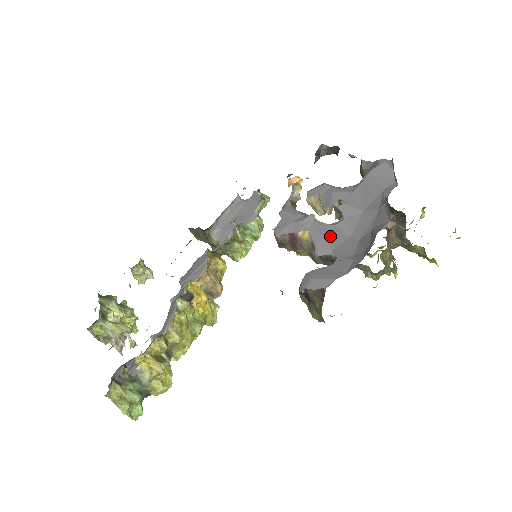
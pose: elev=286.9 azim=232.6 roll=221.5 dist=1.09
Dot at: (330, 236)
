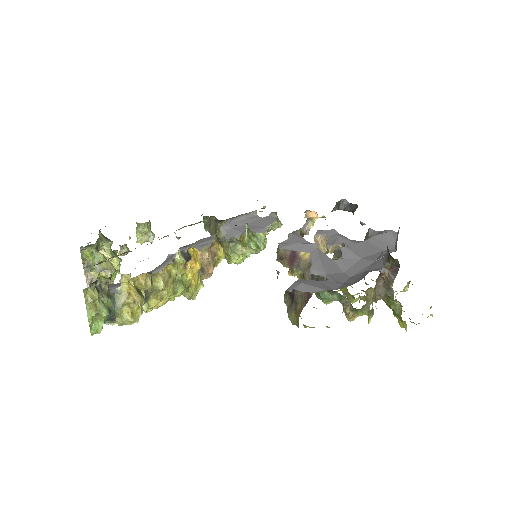
Dot at: (327, 264)
